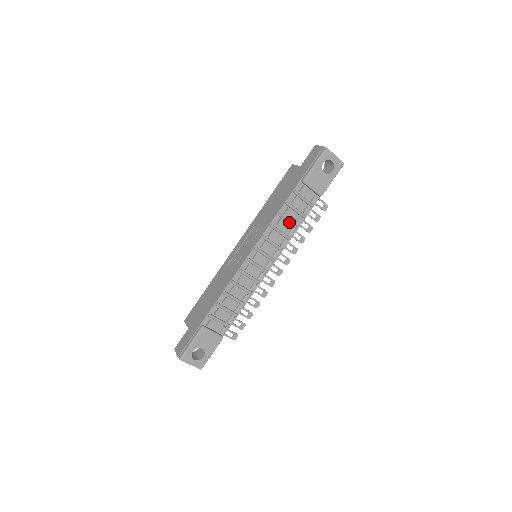
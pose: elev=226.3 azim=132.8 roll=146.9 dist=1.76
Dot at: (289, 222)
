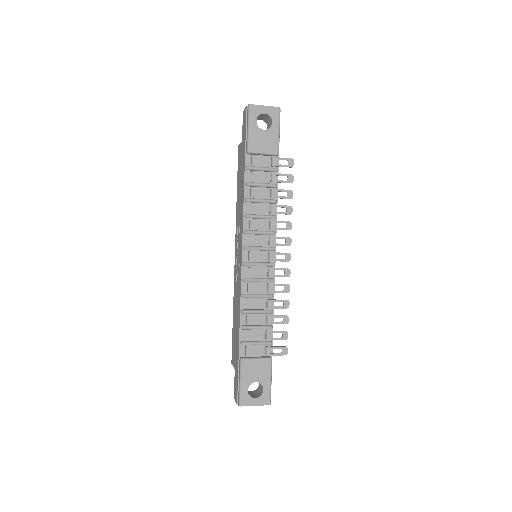
Dot at: (262, 201)
